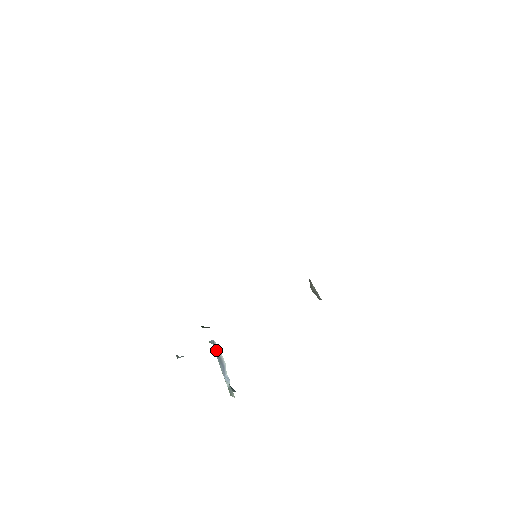
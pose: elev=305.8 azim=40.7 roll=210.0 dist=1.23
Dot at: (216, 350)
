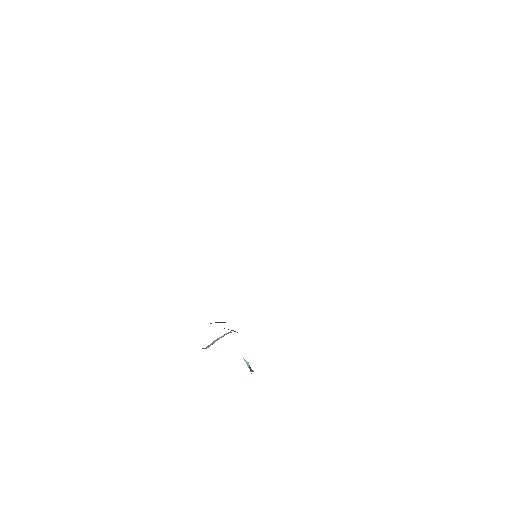
Dot at: occluded
